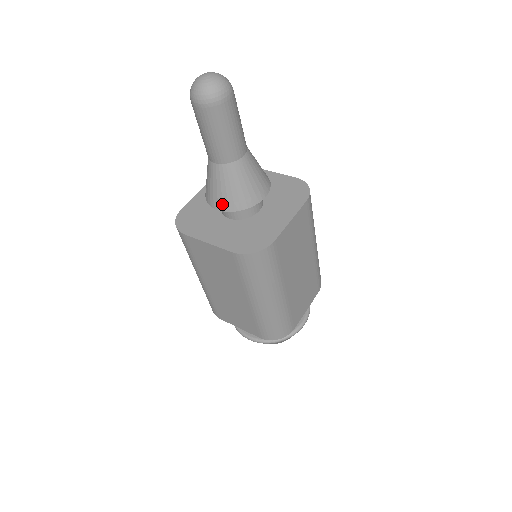
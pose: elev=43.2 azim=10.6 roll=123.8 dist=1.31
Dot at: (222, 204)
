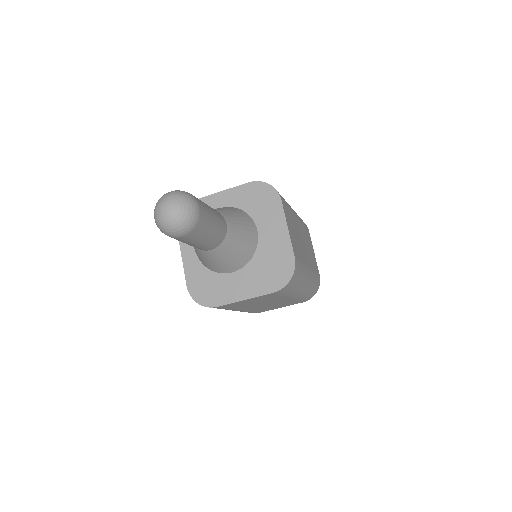
Dot at: (234, 267)
